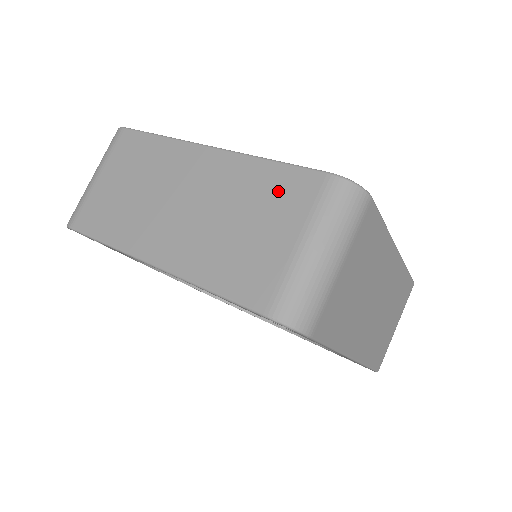
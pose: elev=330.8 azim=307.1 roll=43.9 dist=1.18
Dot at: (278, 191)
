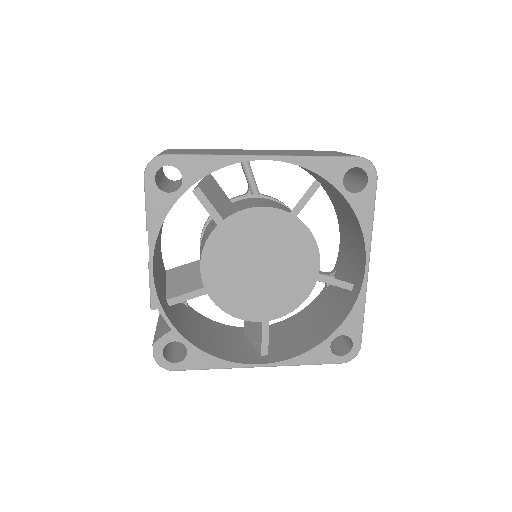
Dot at: (314, 151)
